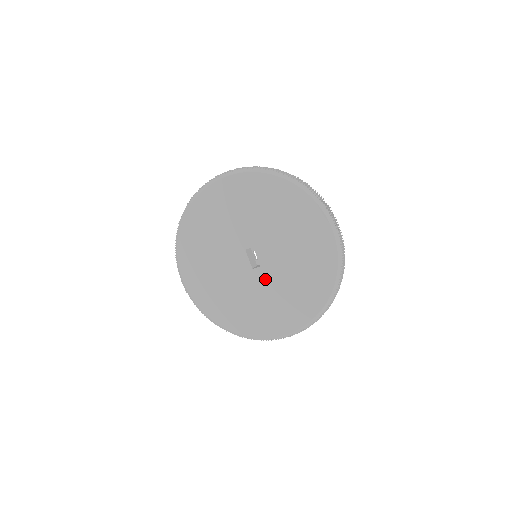
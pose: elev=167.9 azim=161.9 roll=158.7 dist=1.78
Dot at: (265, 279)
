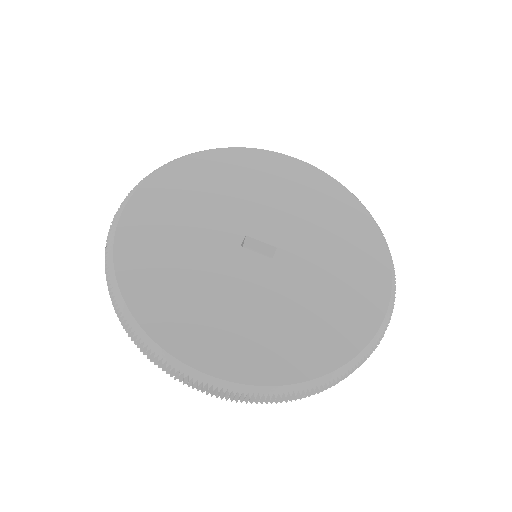
Dot at: (298, 256)
